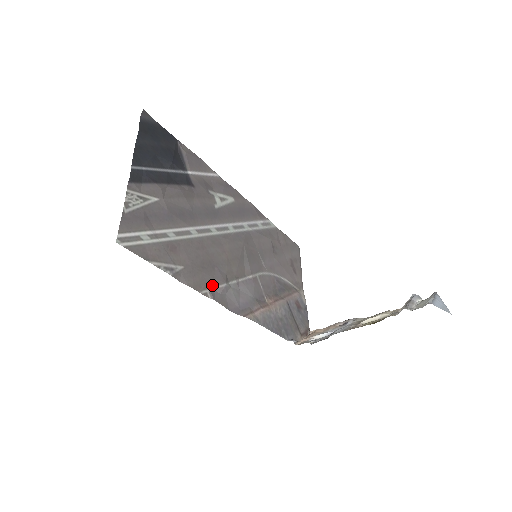
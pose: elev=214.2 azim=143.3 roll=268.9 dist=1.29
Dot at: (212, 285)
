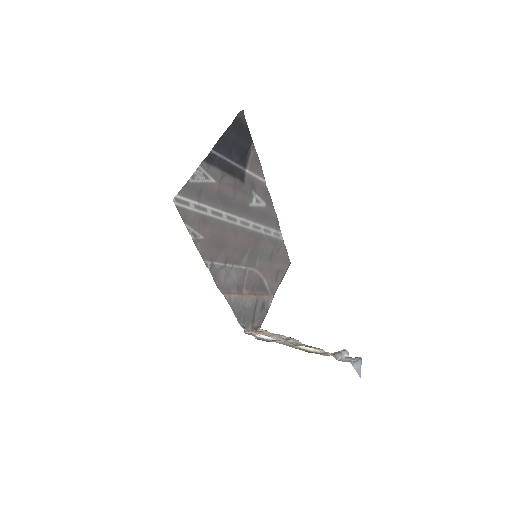
Dot at: (215, 260)
